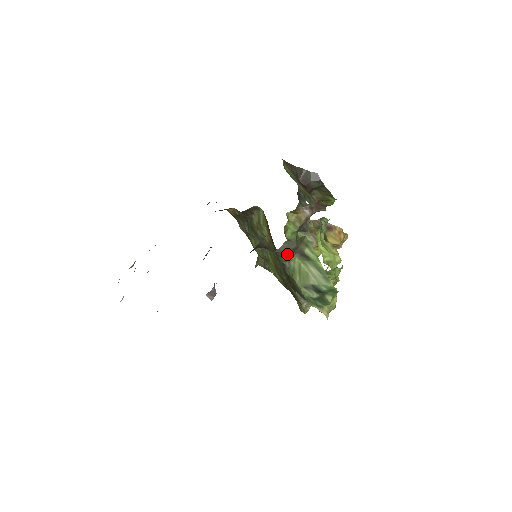
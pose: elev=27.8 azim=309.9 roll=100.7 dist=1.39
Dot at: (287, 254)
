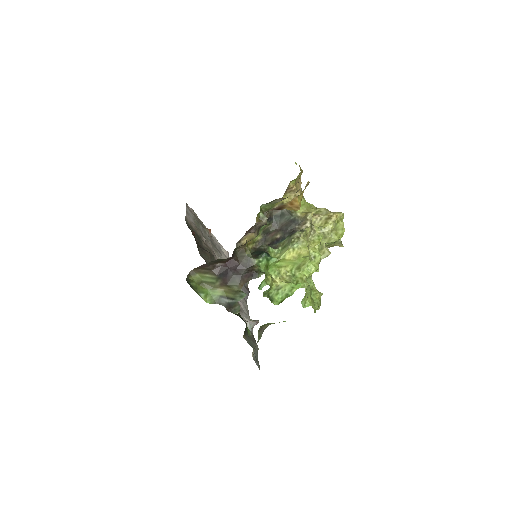
Dot at: occluded
